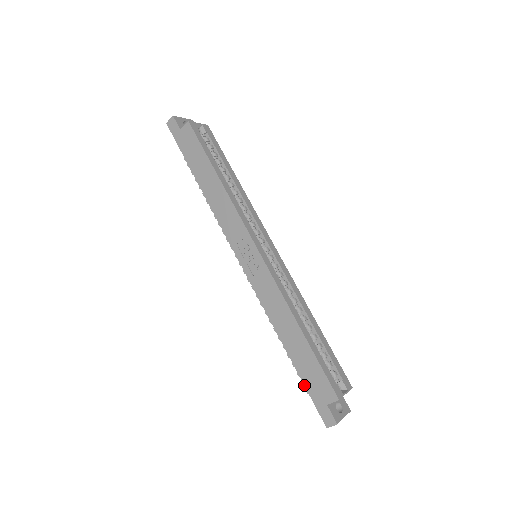
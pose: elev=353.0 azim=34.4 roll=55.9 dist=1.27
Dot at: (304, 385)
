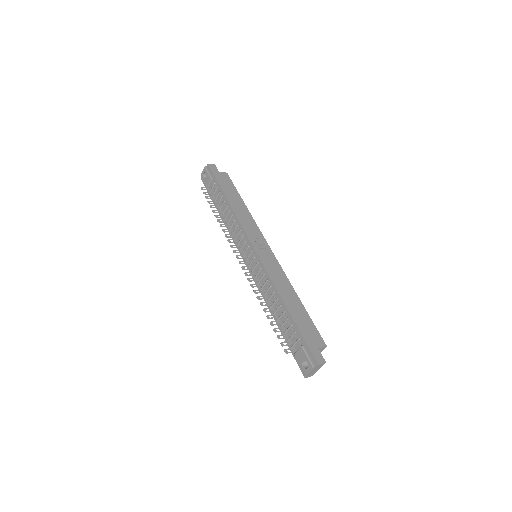
Dot at: (301, 332)
